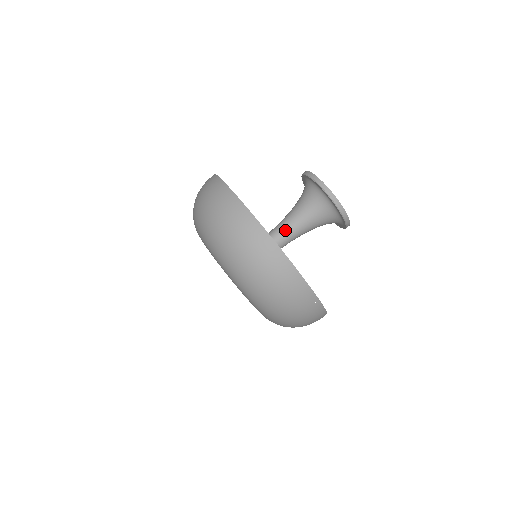
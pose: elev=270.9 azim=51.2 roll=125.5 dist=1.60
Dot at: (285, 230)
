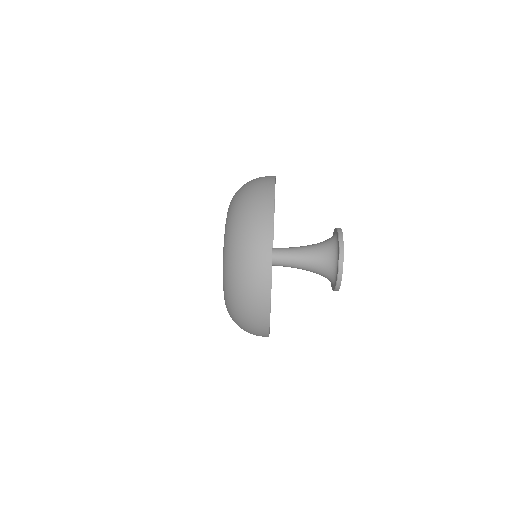
Dot at: (291, 250)
